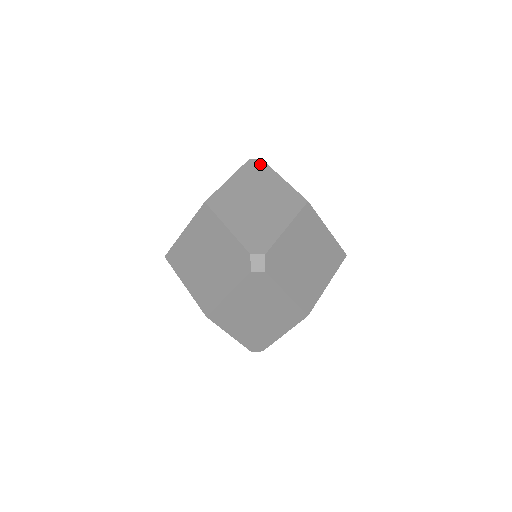
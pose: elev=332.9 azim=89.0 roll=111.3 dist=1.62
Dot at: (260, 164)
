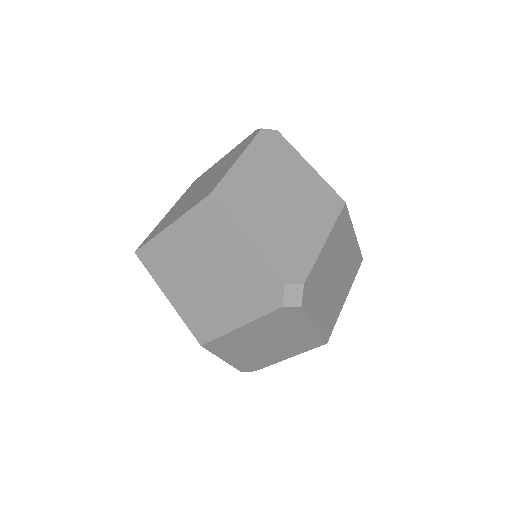
Dot at: occluded
